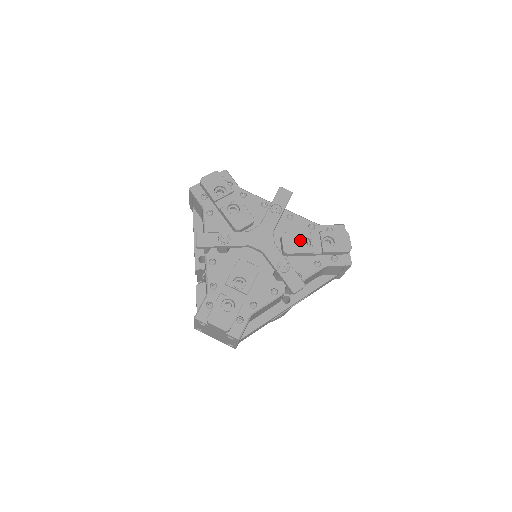
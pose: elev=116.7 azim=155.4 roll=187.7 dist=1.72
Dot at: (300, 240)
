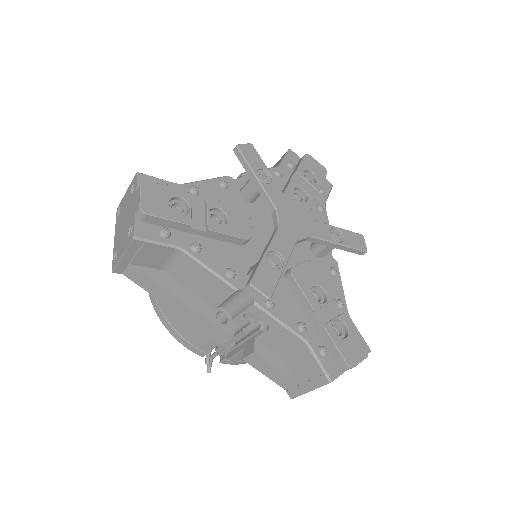
Dot at: (293, 196)
